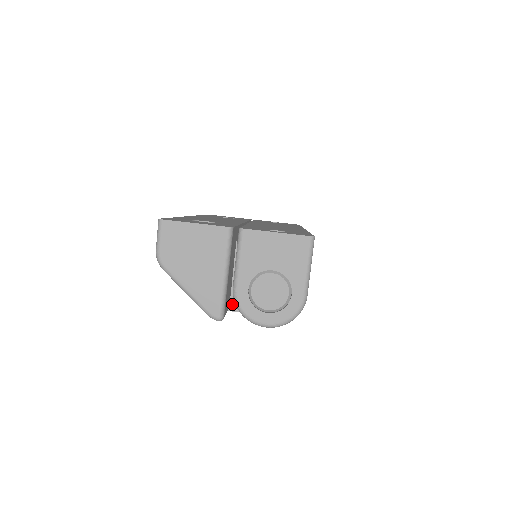
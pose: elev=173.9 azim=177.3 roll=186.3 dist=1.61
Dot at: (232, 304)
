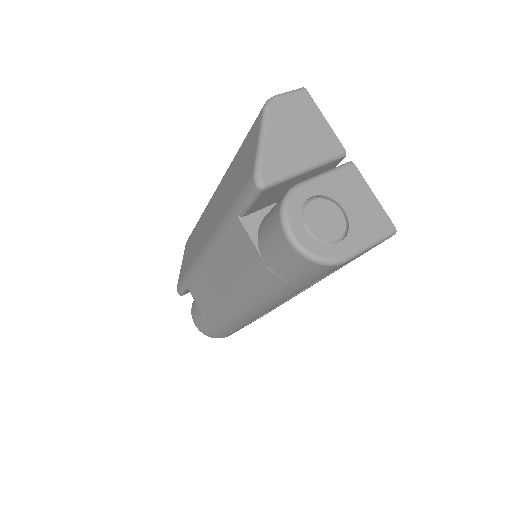
Dot at: (248, 218)
